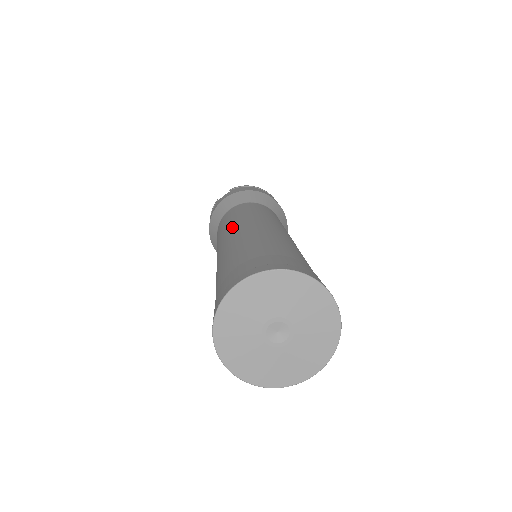
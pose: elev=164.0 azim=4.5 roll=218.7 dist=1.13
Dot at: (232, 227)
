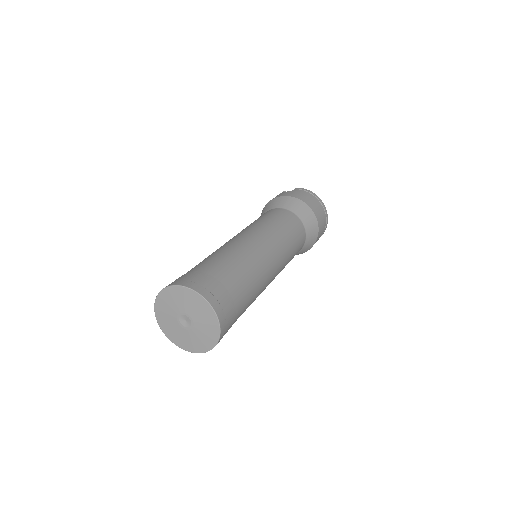
Dot at: (245, 231)
